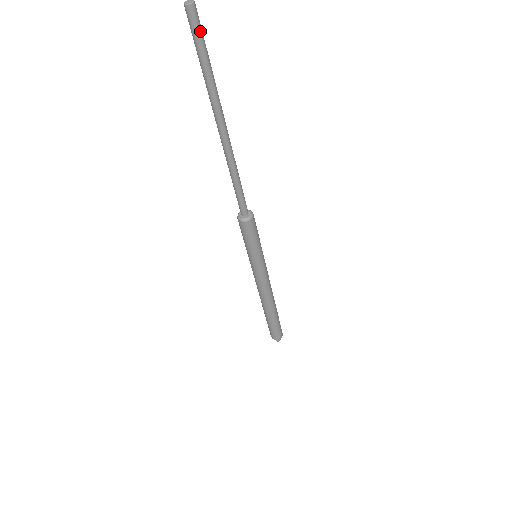
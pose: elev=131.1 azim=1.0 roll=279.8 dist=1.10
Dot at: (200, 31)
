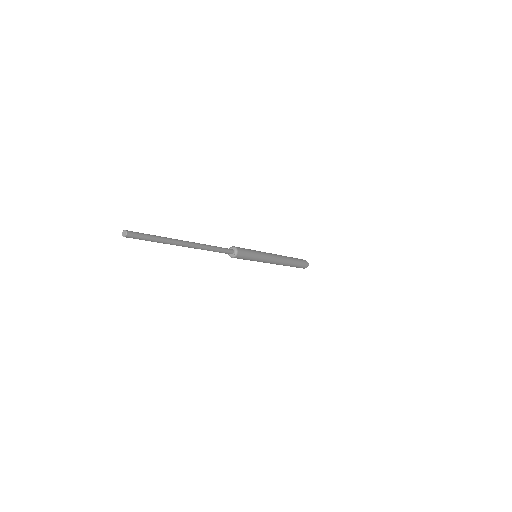
Dot at: (140, 235)
